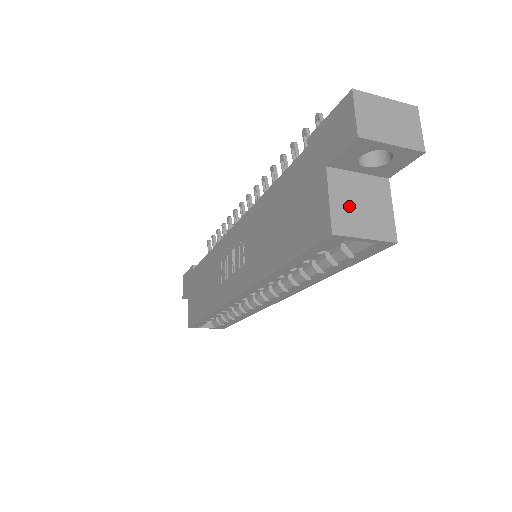
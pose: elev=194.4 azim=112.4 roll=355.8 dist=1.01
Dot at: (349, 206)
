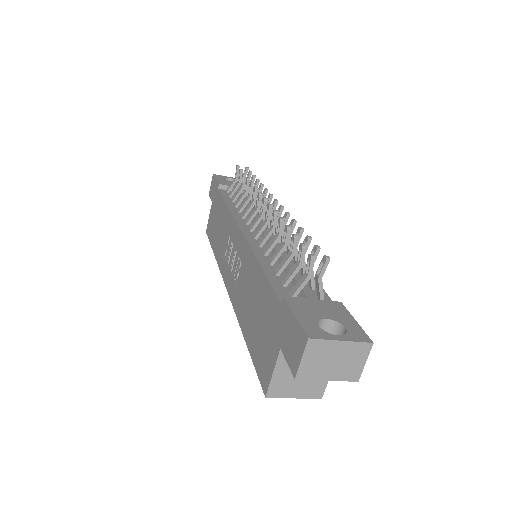
Dot at: (289, 377)
